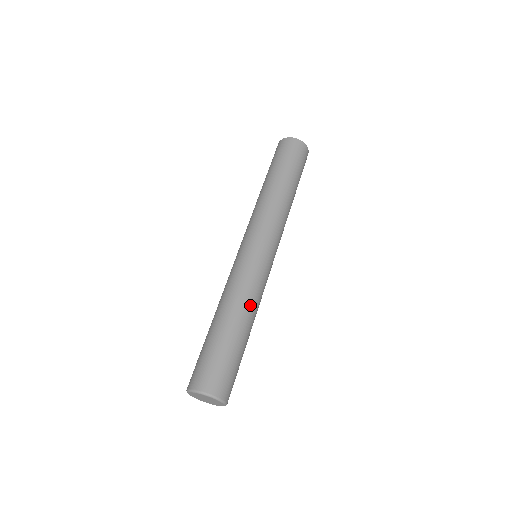
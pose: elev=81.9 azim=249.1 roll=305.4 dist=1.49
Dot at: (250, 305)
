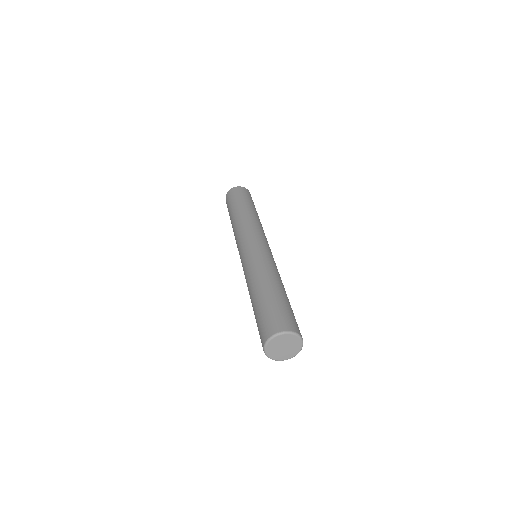
Dot at: (268, 273)
